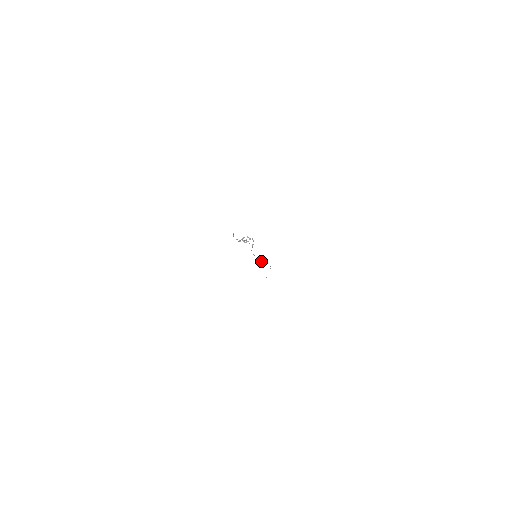
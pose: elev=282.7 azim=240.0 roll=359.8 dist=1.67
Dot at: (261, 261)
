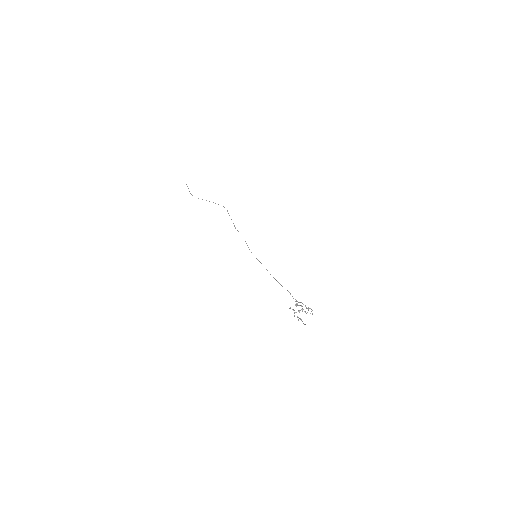
Dot at: (235, 228)
